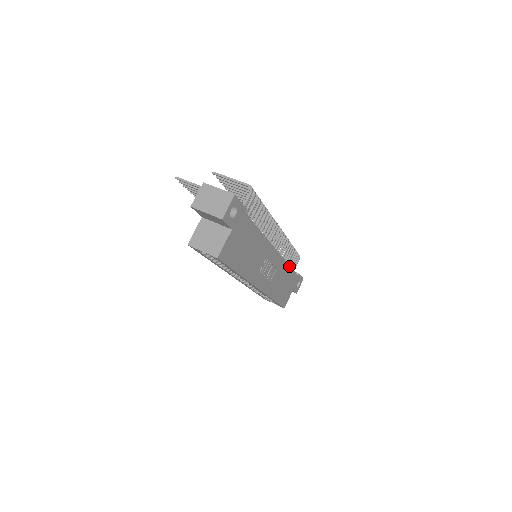
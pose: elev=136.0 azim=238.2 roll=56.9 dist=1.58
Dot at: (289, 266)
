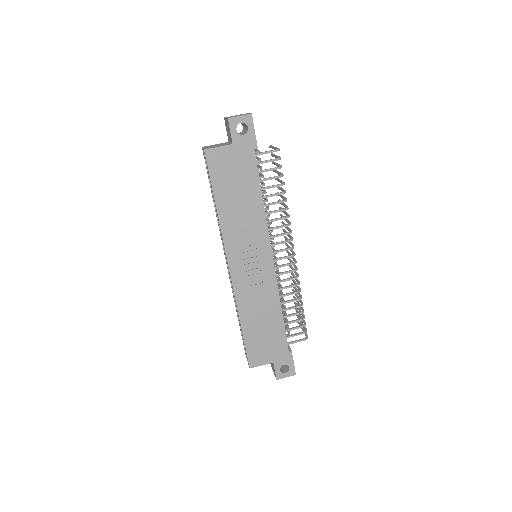
Dot at: (281, 312)
